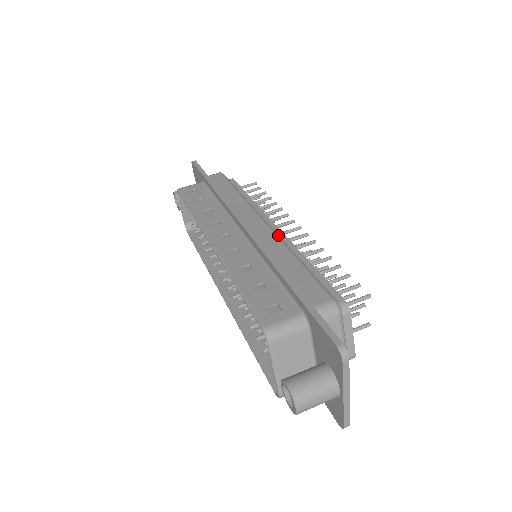
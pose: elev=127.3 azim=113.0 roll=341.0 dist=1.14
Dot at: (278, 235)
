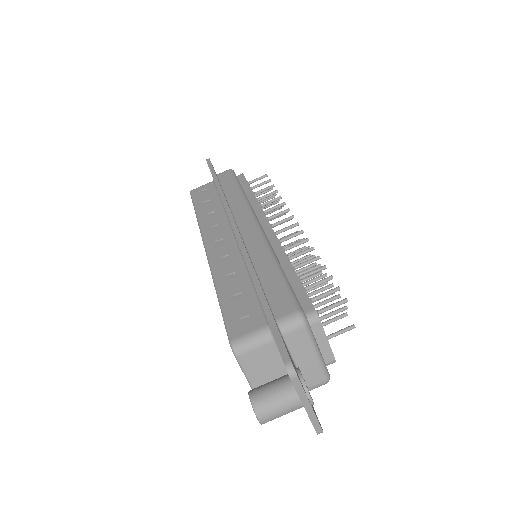
Dot at: (266, 238)
